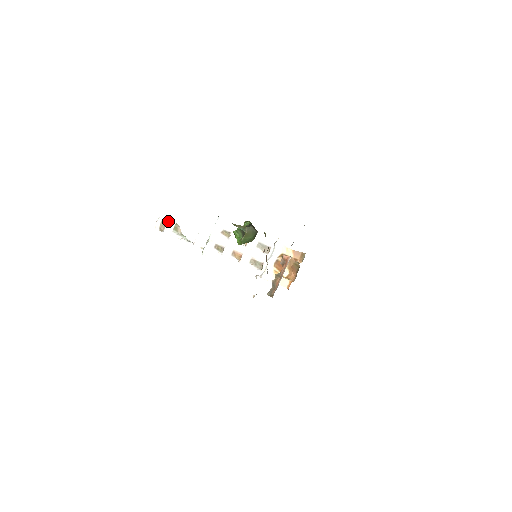
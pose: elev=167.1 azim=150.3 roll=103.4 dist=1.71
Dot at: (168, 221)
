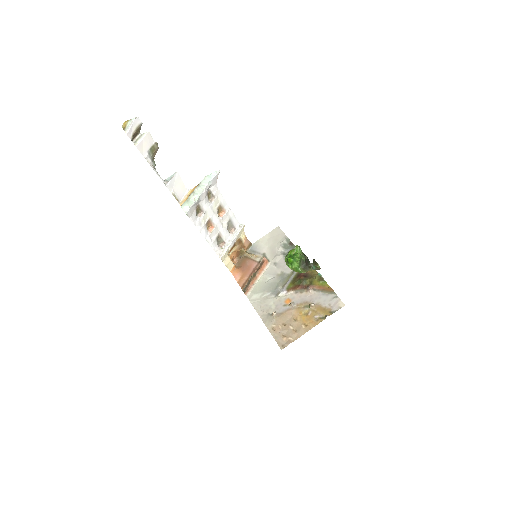
Dot at: (148, 132)
